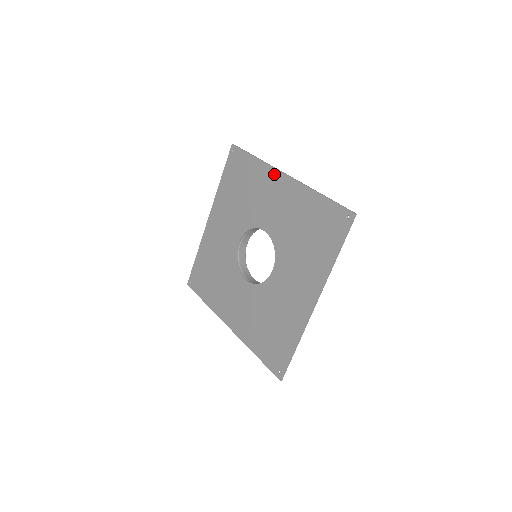
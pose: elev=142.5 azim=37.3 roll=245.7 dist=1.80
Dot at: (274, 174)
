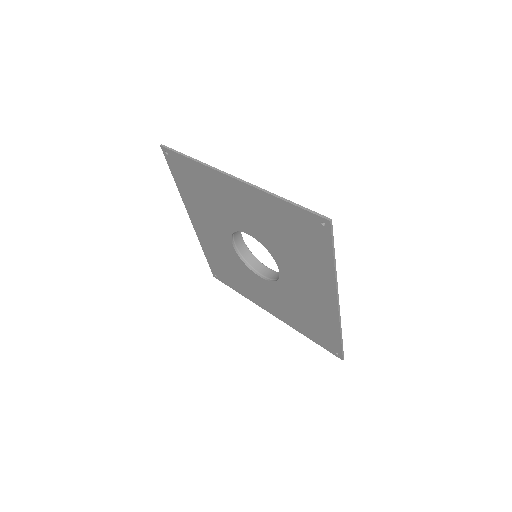
Dot at: (221, 178)
